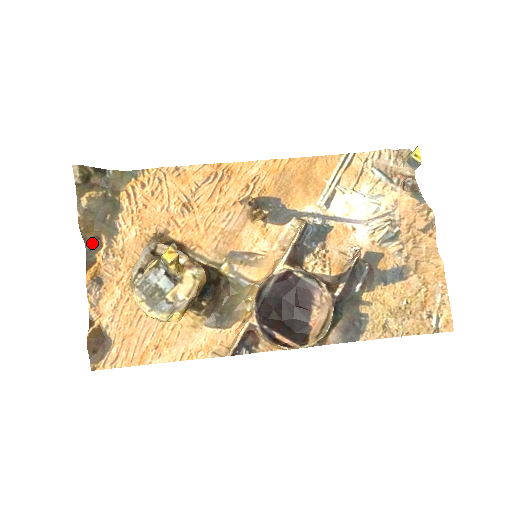
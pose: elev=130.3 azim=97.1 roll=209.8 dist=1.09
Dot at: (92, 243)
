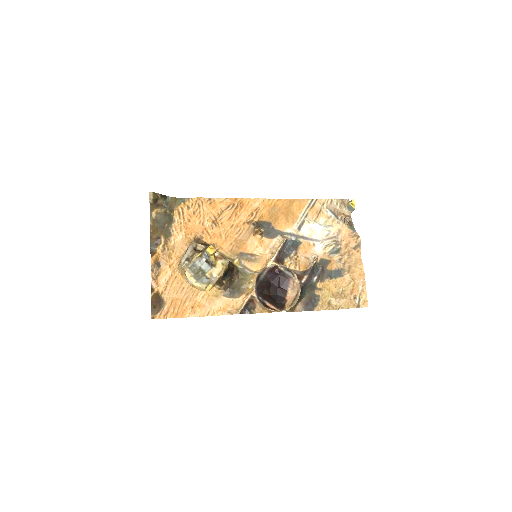
Dot at: (155, 241)
